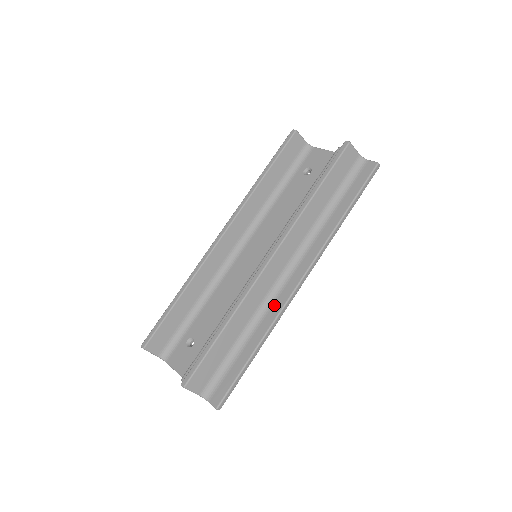
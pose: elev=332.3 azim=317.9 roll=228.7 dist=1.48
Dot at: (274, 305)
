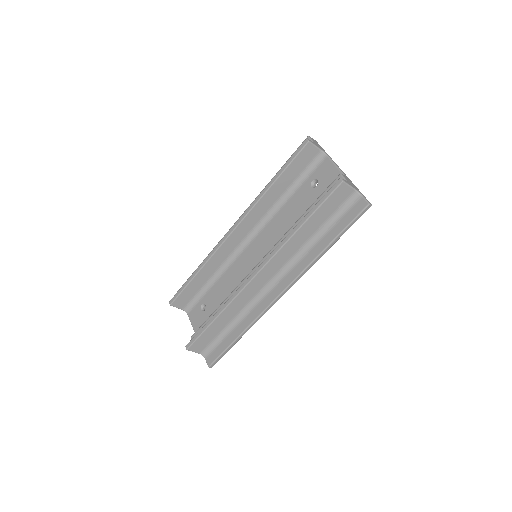
Dot at: (258, 307)
